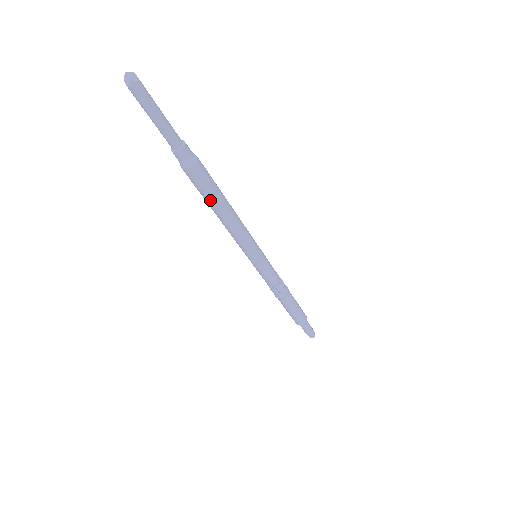
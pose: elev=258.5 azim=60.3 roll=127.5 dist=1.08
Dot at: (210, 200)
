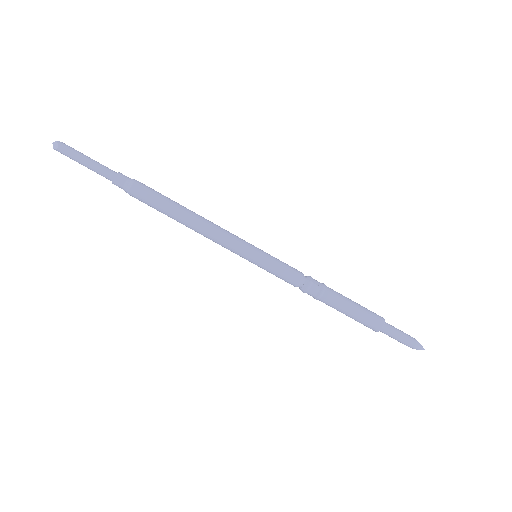
Dot at: (168, 205)
